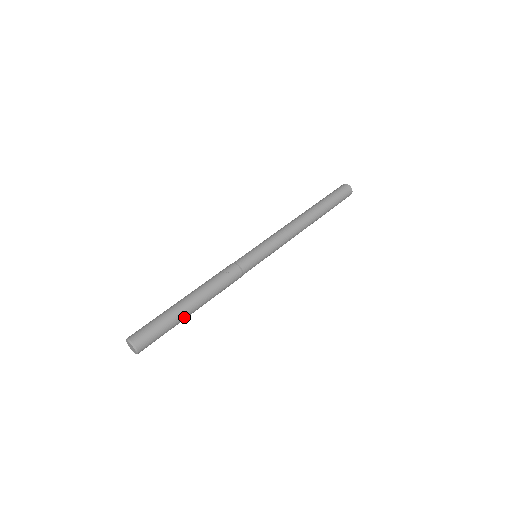
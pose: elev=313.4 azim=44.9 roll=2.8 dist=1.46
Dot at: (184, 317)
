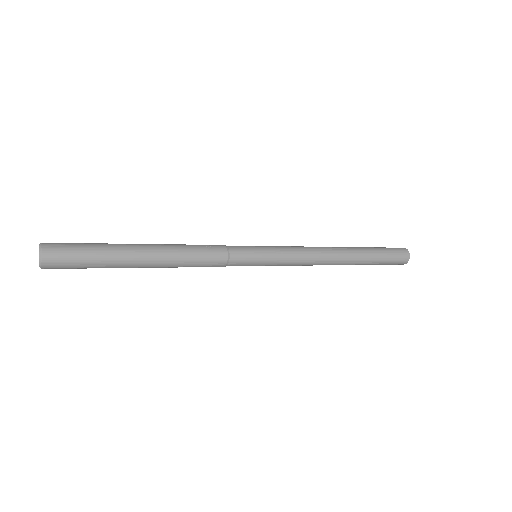
Dot at: (125, 263)
